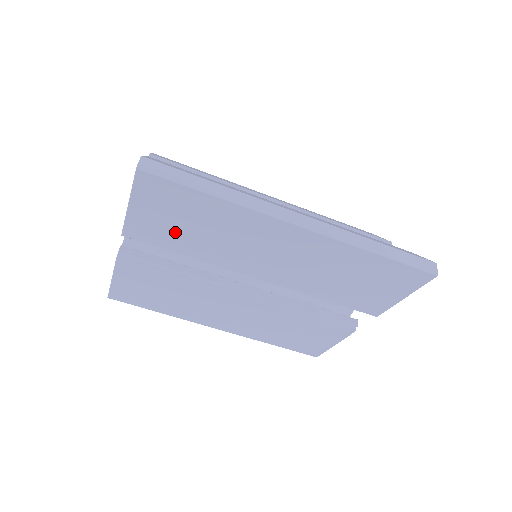
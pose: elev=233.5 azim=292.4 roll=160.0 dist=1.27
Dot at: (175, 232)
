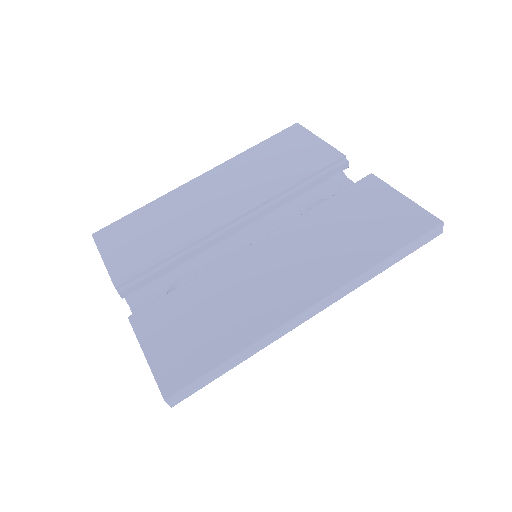
Dot at: (145, 246)
